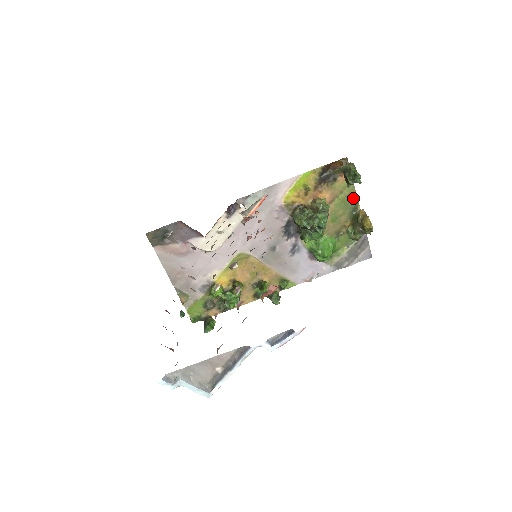
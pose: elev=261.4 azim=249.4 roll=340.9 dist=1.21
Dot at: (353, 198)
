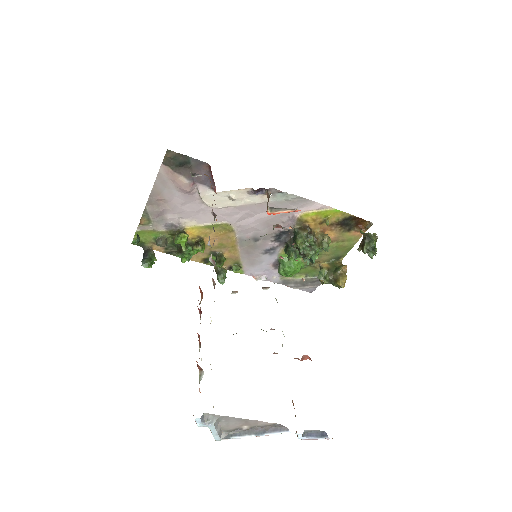
Dot at: (346, 250)
